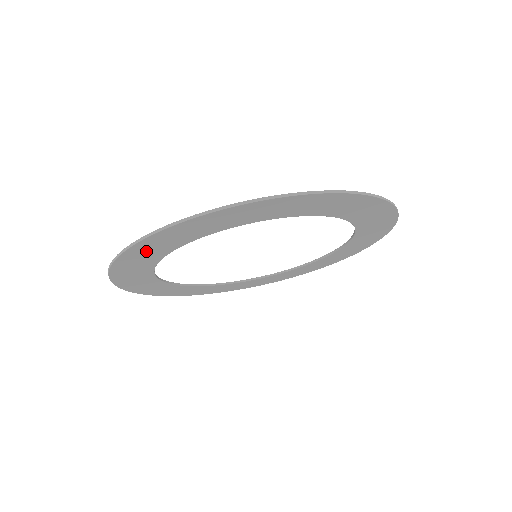
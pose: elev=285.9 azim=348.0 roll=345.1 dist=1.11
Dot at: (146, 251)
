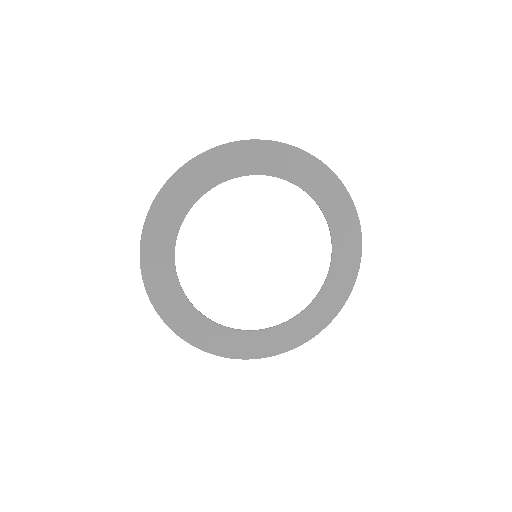
Dot at: (216, 164)
